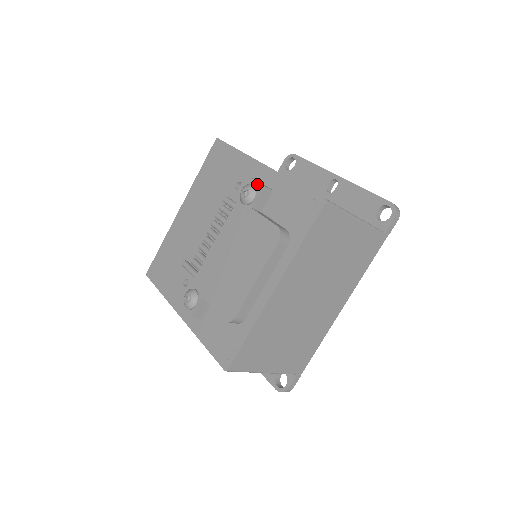
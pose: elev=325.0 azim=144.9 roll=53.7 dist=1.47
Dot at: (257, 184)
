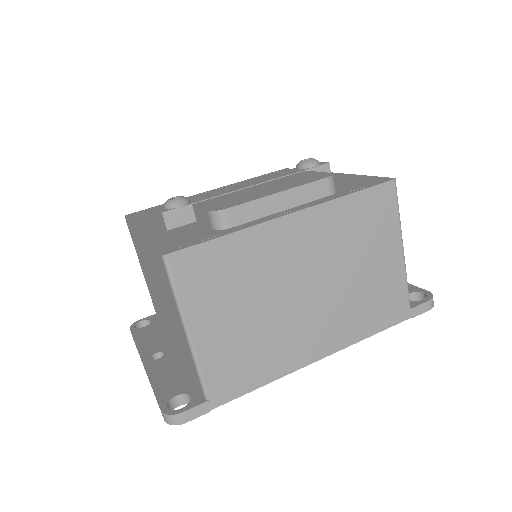
Dot at: (322, 162)
